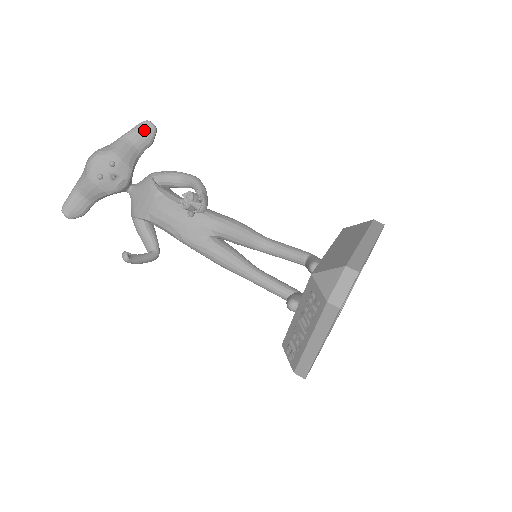
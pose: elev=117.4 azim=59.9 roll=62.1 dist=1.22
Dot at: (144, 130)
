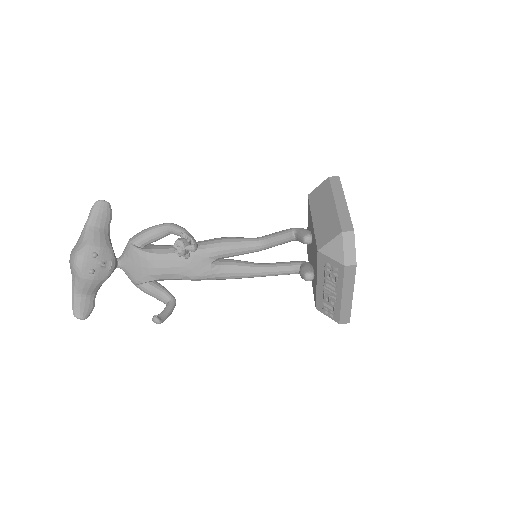
Dot at: (100, 210)
